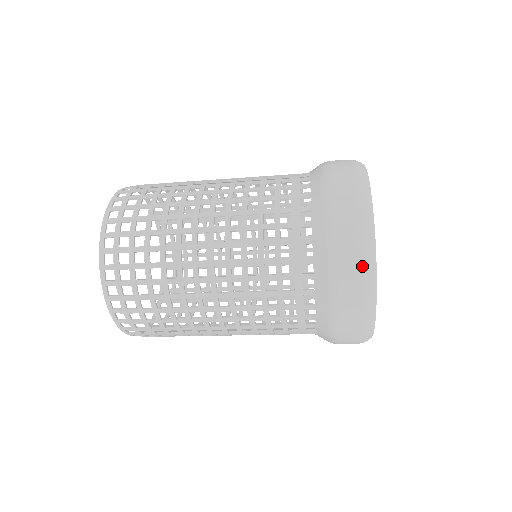
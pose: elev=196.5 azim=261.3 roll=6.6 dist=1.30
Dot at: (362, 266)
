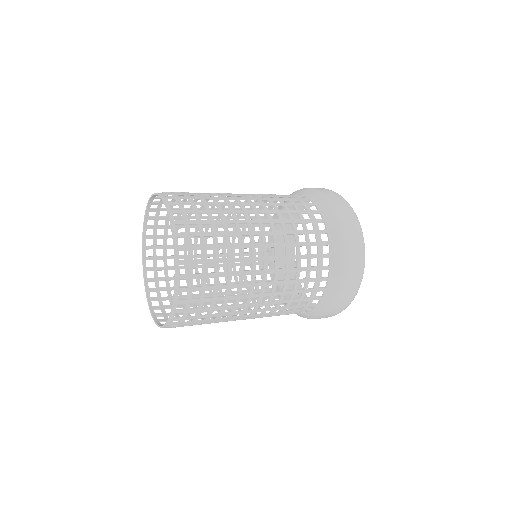
Dot at: occluded
